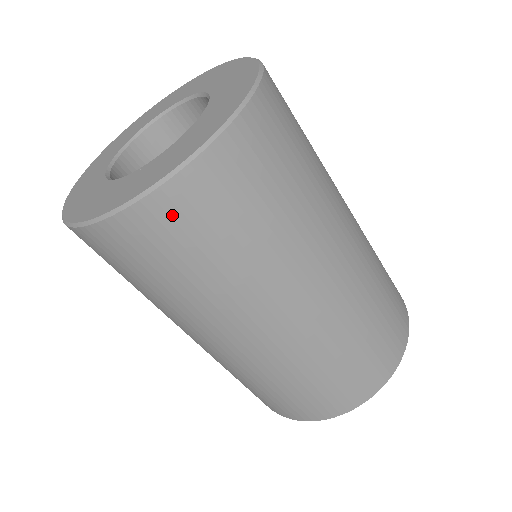
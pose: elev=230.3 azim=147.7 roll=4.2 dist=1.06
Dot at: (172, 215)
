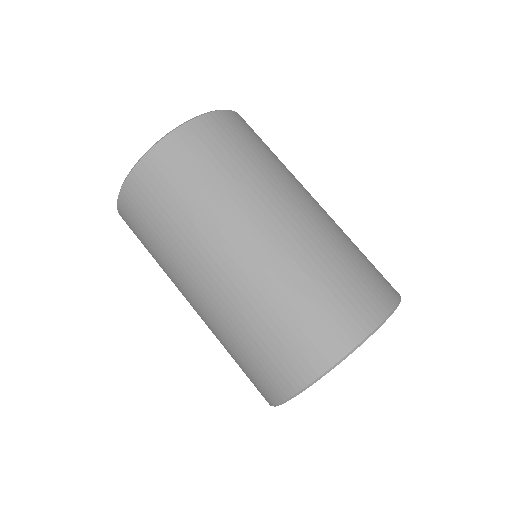
Dot at: (140, 187)
